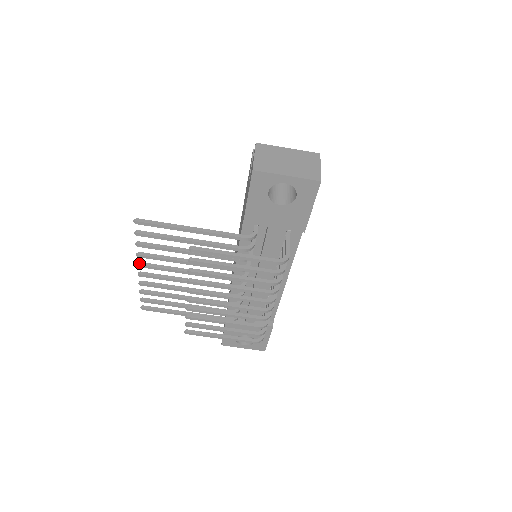
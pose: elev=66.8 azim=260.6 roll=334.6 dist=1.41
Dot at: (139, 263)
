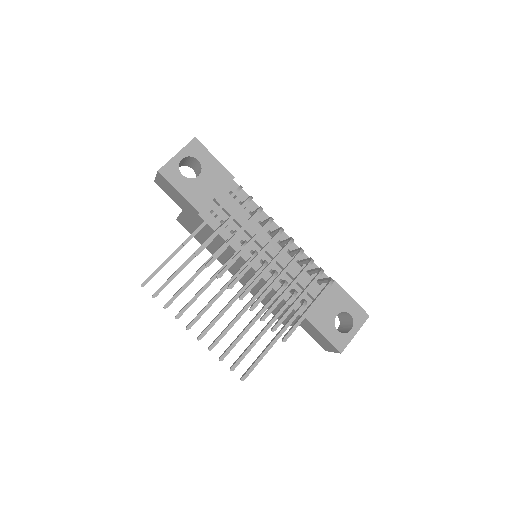
Dot at: (186, 327)
